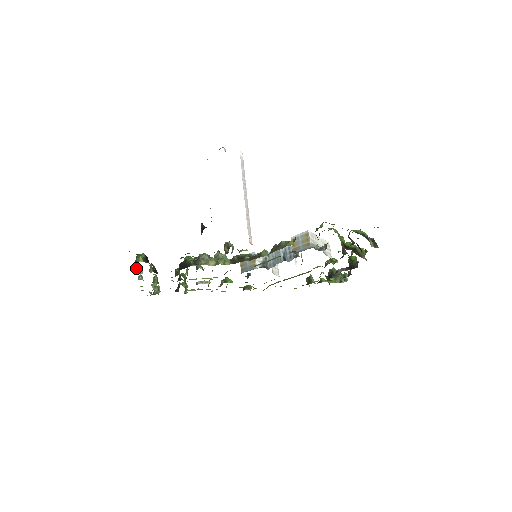
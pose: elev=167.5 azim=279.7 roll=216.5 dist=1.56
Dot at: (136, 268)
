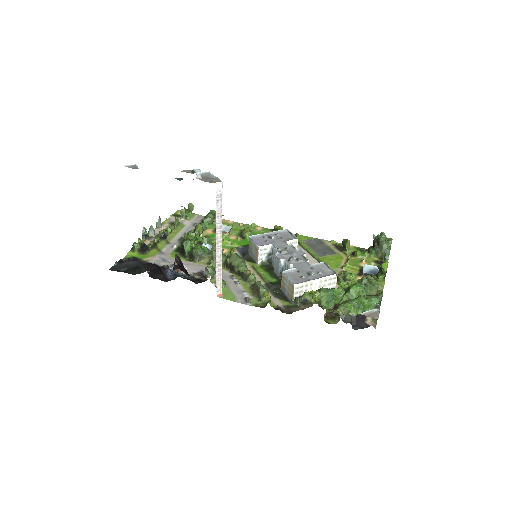
Dot at: (143, 237)
